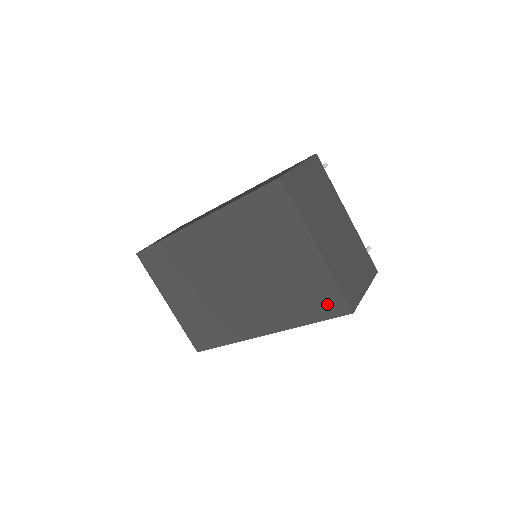
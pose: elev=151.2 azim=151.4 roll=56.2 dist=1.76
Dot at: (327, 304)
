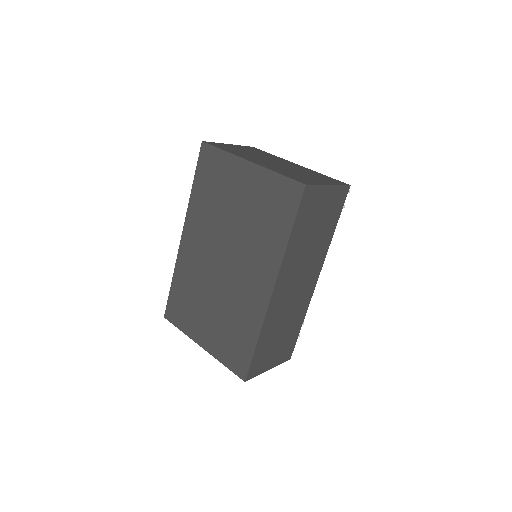
Dot at: (286, 200)
